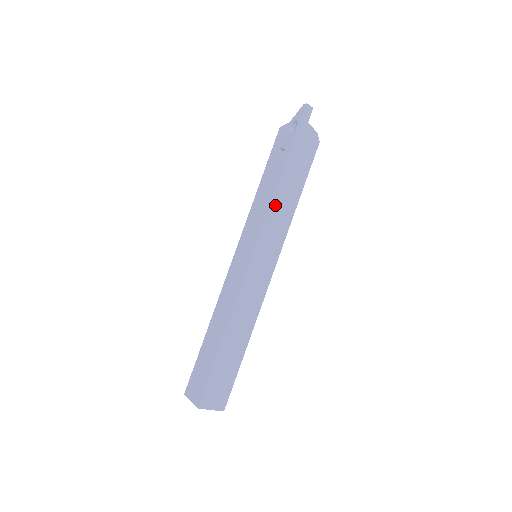
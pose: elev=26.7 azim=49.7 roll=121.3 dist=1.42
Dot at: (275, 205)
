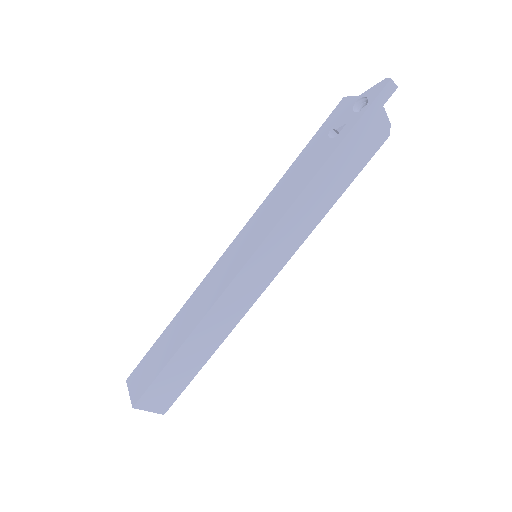
Dot at: (299, 205)
